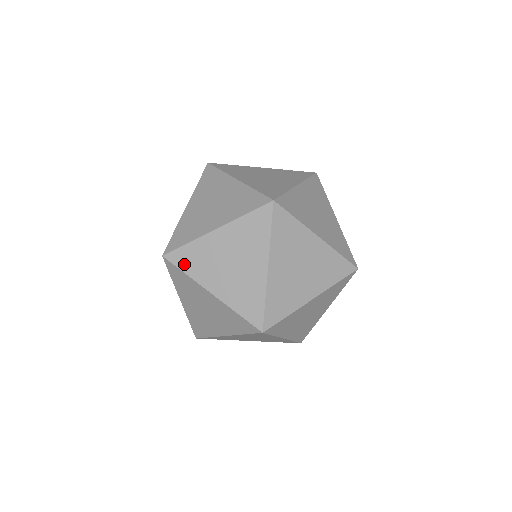
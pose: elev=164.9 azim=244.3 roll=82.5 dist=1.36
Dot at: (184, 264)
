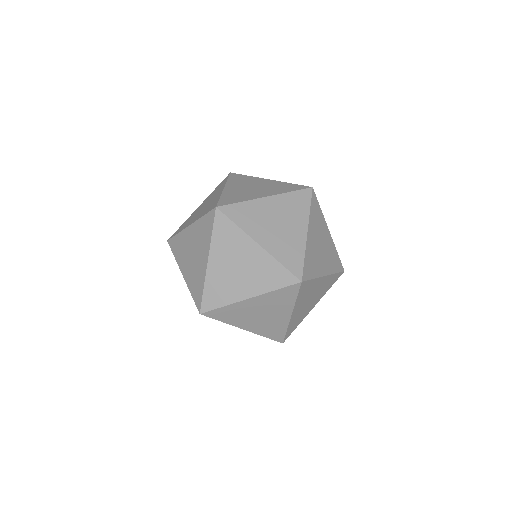
Dot at: (174, 249)
